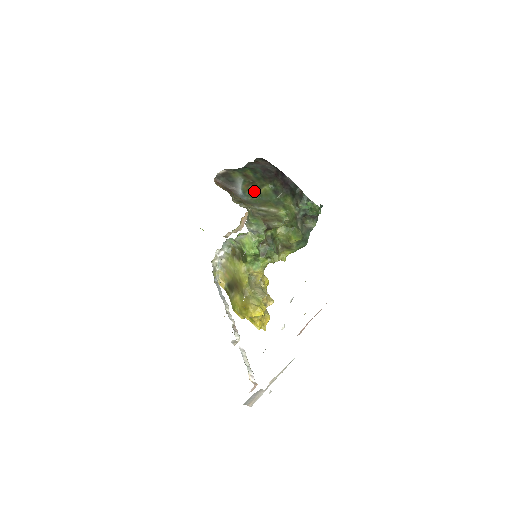
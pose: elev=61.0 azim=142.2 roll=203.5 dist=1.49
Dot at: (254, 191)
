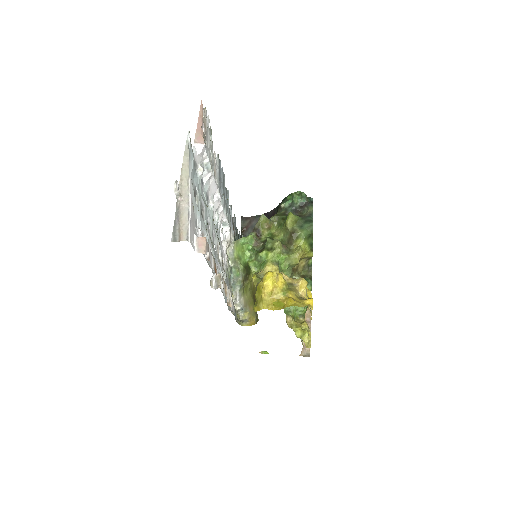
Dot at: occluded
